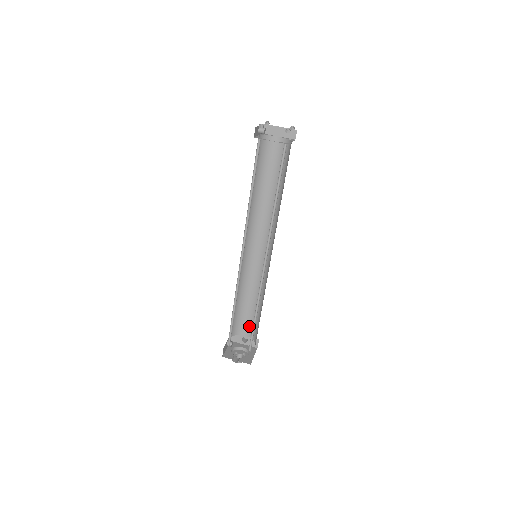
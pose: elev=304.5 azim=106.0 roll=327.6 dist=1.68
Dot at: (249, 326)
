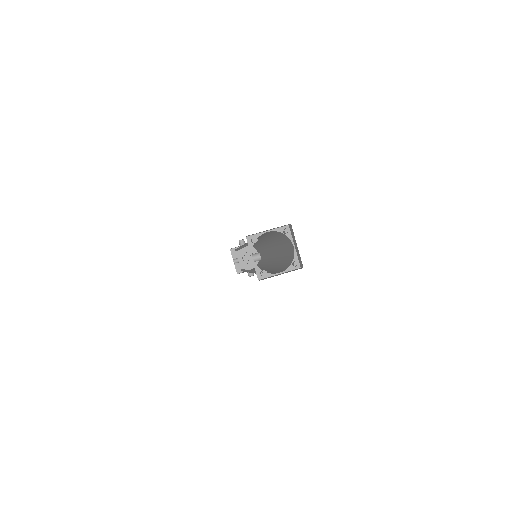
Dot at: occluded
